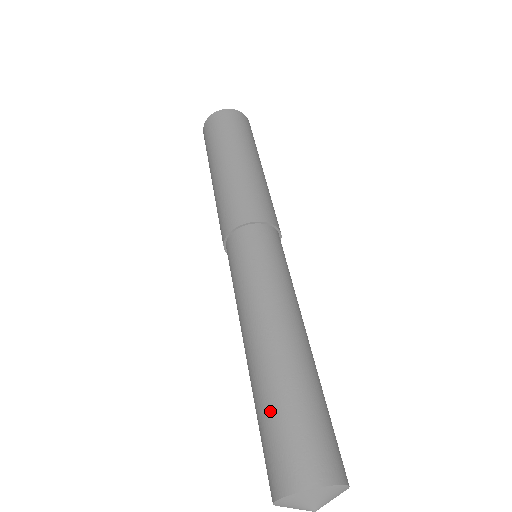
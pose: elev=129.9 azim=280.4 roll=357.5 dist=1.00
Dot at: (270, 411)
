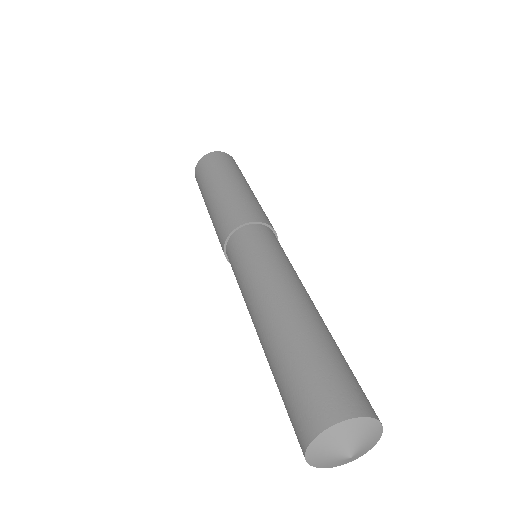
Dot at: (289, 364)
